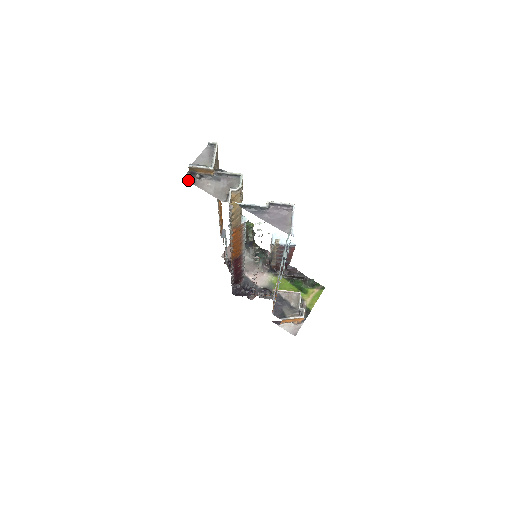
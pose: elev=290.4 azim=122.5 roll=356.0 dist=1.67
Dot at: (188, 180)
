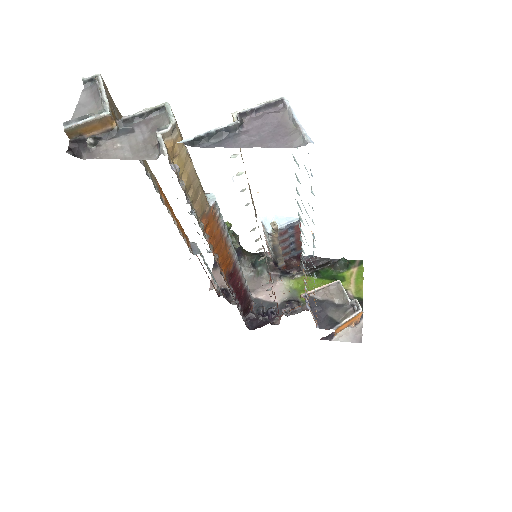
Dot at: (76, 156)
